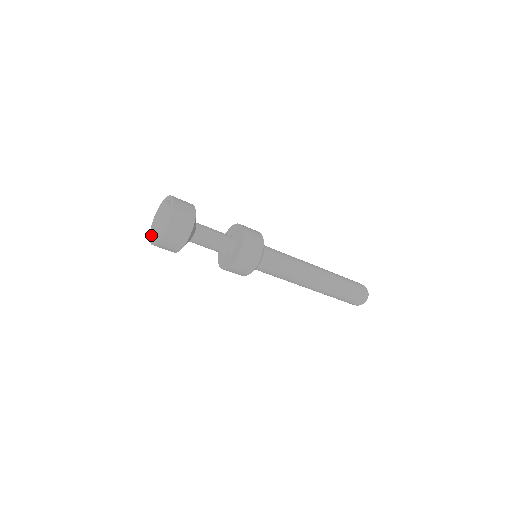
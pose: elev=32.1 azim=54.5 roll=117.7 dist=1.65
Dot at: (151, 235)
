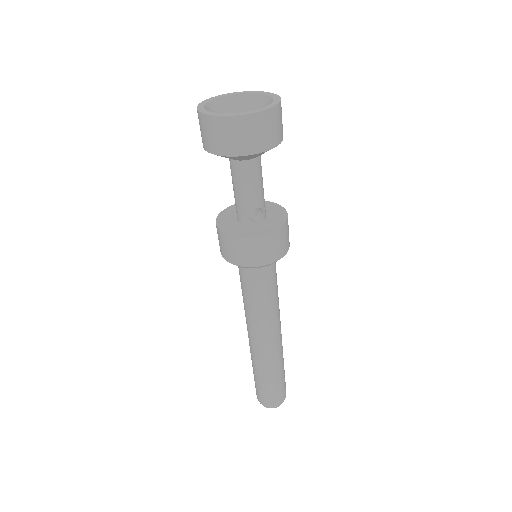
Dot at: occluded
